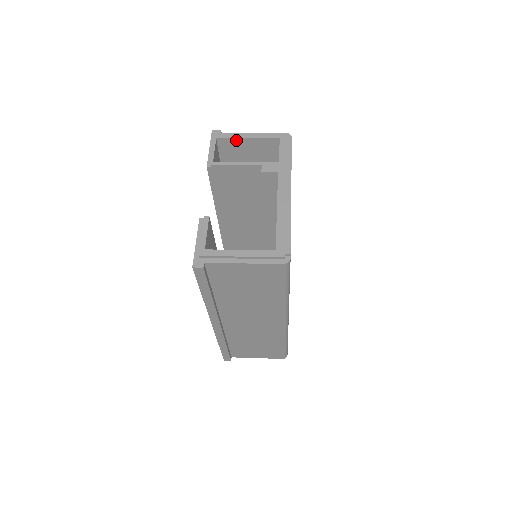
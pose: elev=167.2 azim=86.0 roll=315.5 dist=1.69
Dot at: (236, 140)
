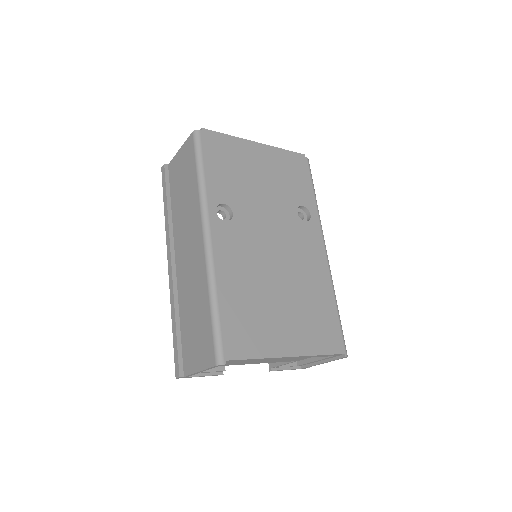
Dot at: occluded
